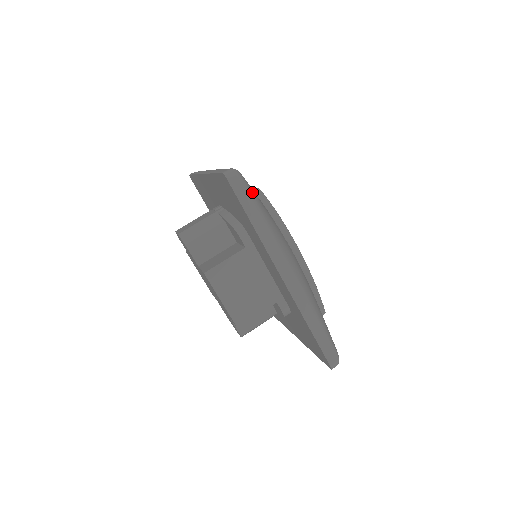
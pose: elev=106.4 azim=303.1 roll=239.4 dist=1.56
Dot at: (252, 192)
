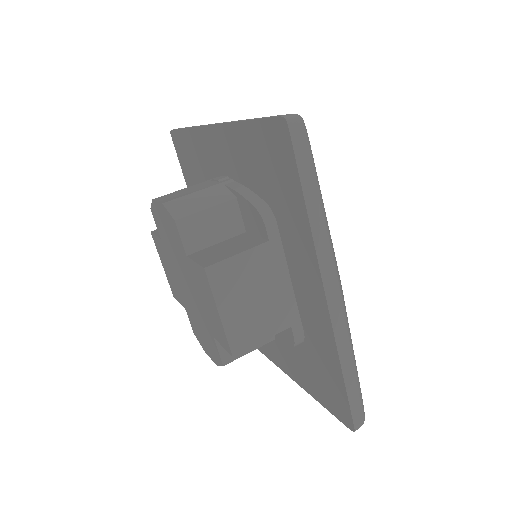
Dot at: (313, 158)
